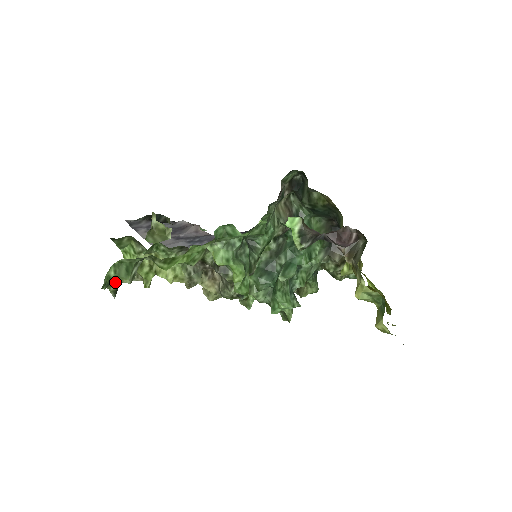
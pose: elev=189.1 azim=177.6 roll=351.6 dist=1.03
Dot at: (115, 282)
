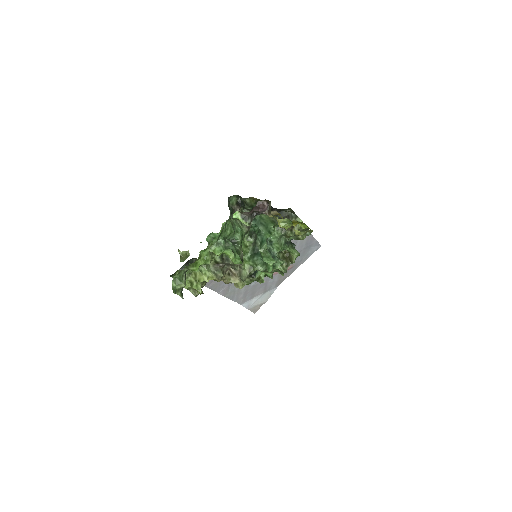
Dot at: (178, 289)
